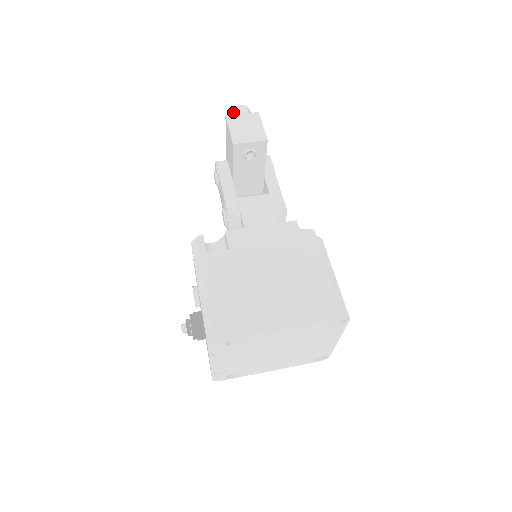
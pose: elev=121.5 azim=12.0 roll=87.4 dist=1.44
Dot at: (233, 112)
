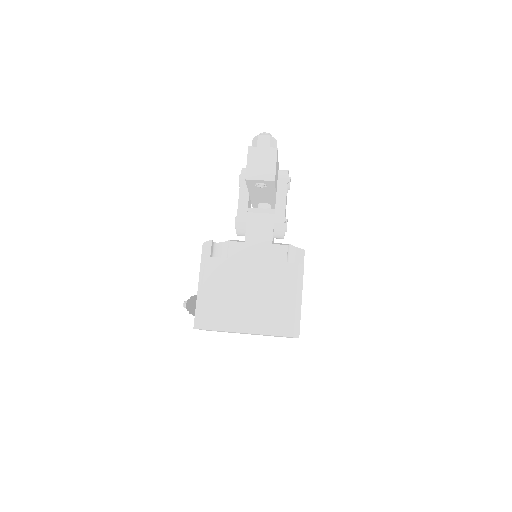
Dot at: (257, 142)
